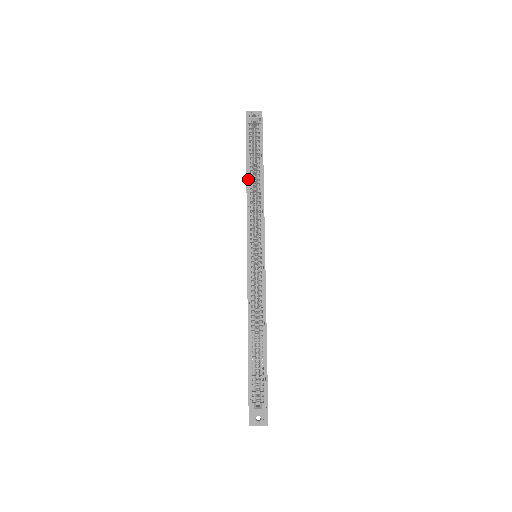
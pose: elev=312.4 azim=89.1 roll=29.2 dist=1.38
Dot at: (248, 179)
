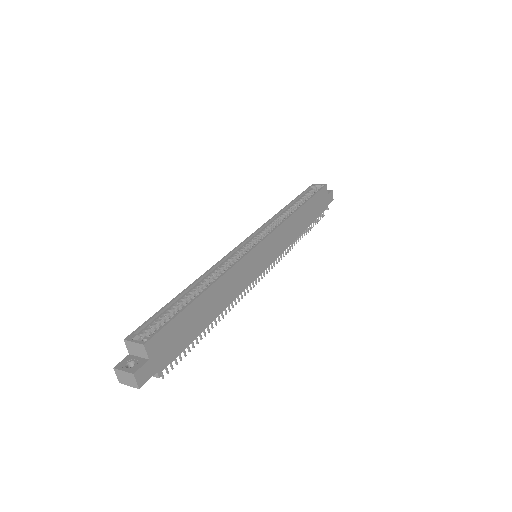
Dot at: (286, 209)
